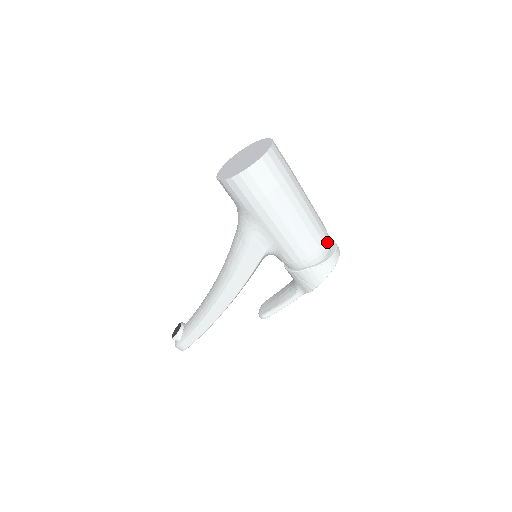
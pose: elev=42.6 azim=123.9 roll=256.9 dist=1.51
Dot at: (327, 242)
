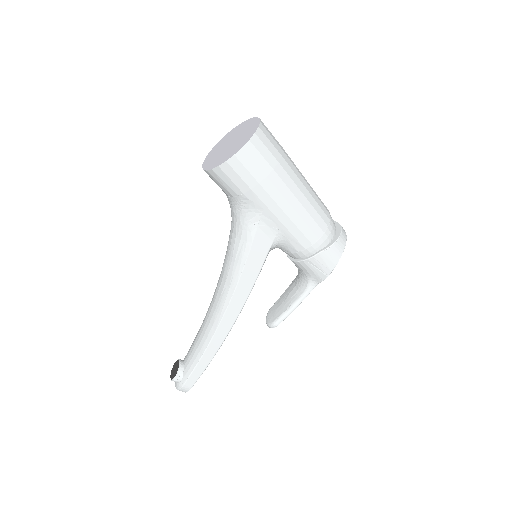
Dot at: (332, 220)
